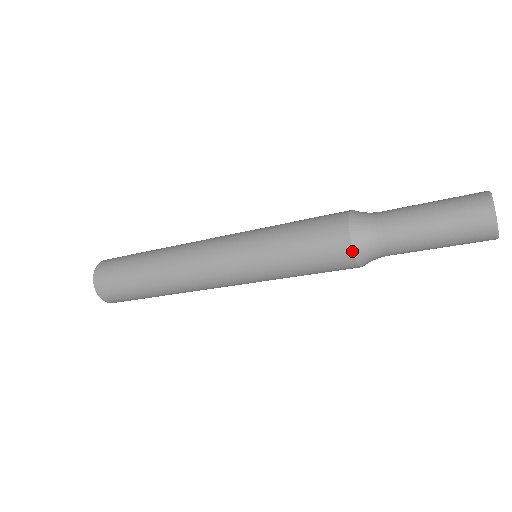
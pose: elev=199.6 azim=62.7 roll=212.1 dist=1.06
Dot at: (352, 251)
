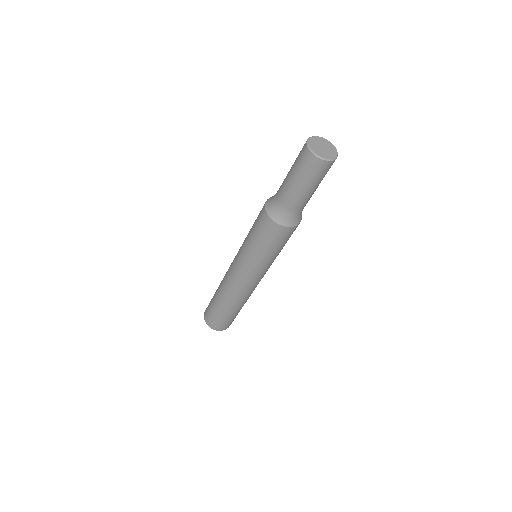
Dot at: (266, 211)
